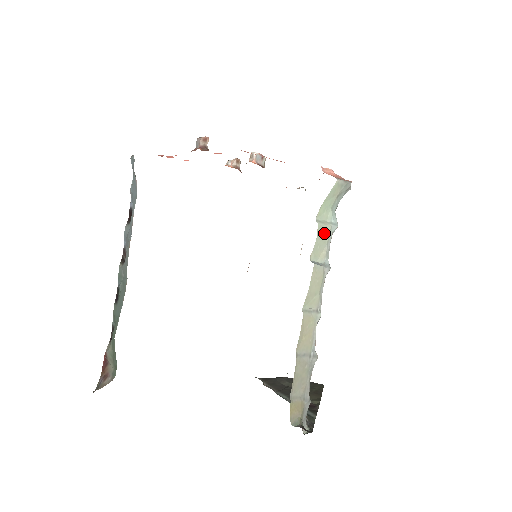
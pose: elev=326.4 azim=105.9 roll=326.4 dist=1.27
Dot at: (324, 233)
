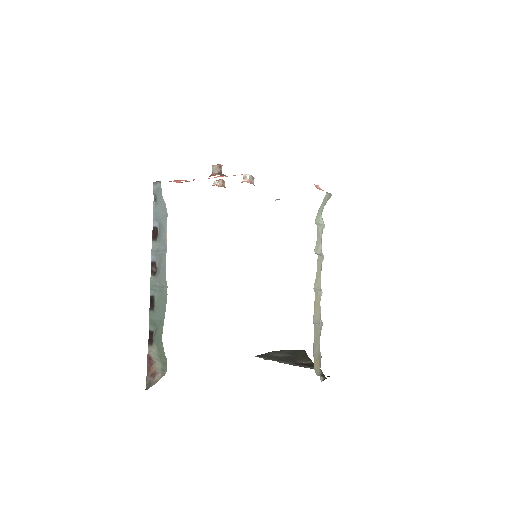
Dot at: (320, 232)
